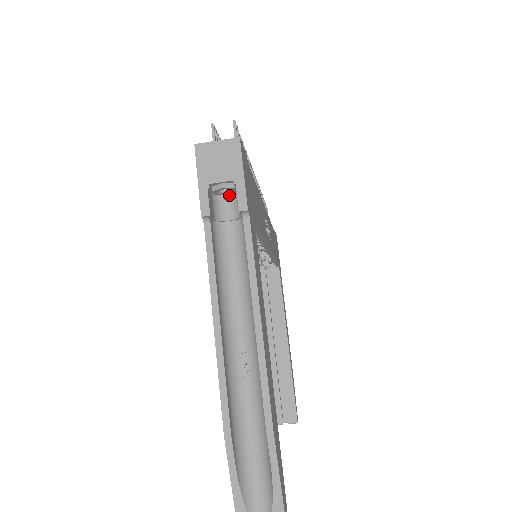
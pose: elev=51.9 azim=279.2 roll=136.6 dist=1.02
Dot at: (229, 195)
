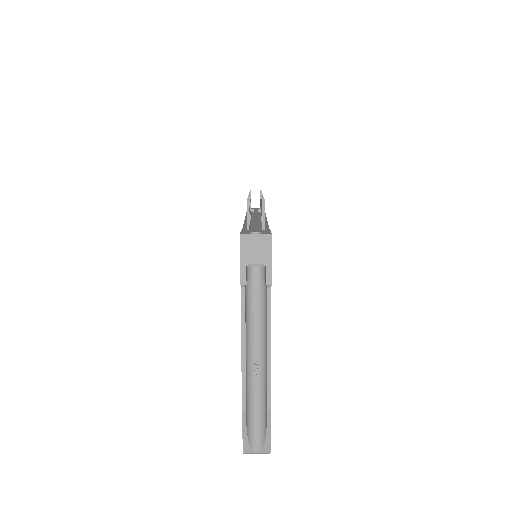
Dot at: occluded
